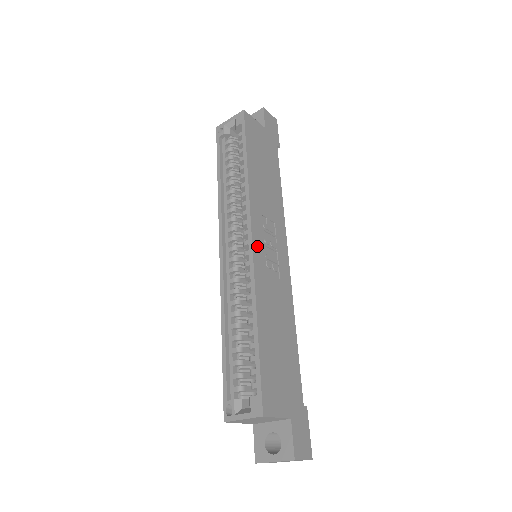
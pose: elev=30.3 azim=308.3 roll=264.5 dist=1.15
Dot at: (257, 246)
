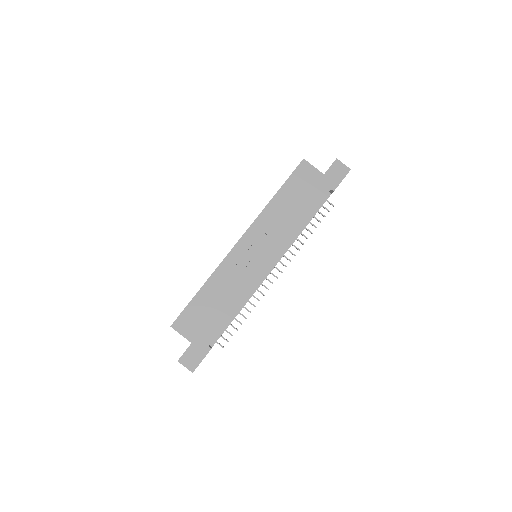
Dot at: (240, 247)
